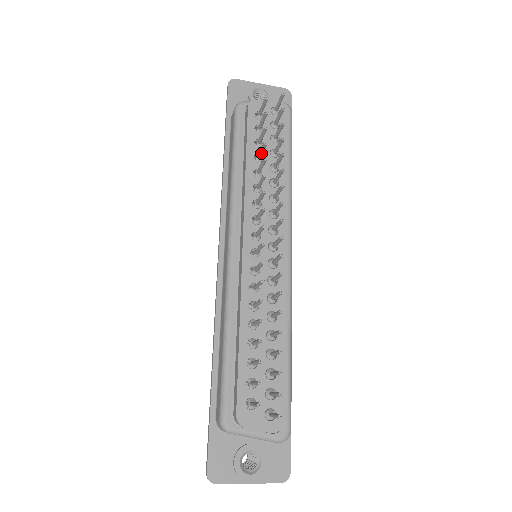
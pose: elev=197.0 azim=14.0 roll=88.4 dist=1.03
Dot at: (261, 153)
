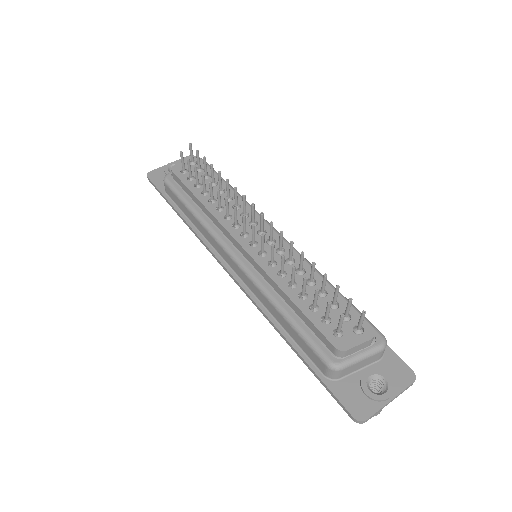
Dot at: (204, 186)
